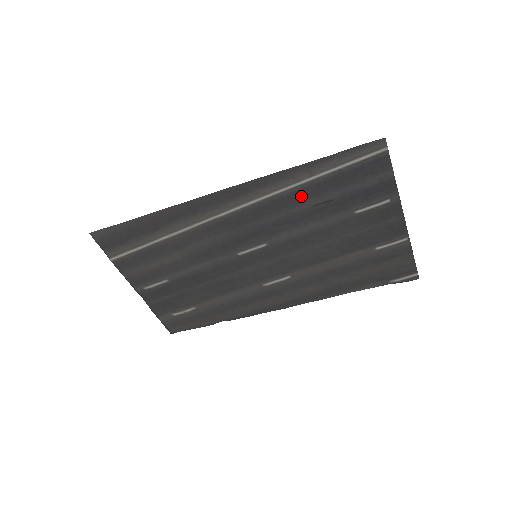
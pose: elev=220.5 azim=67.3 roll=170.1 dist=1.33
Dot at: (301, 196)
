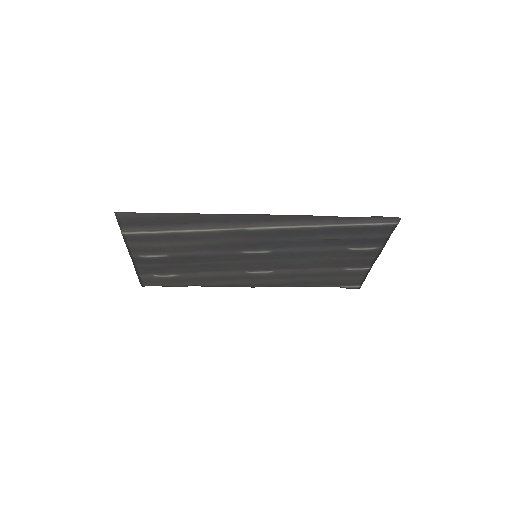
Dot at: (319, 232)
